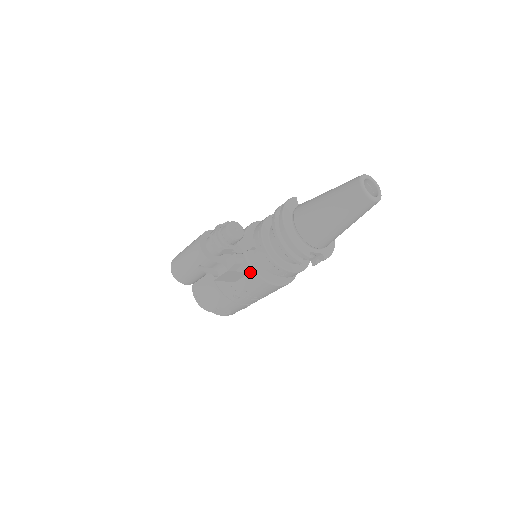
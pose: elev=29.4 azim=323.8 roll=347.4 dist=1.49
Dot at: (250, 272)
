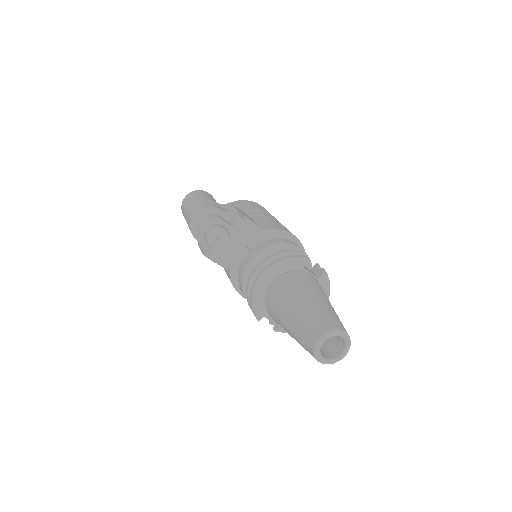
Dot at: (229, 268)
